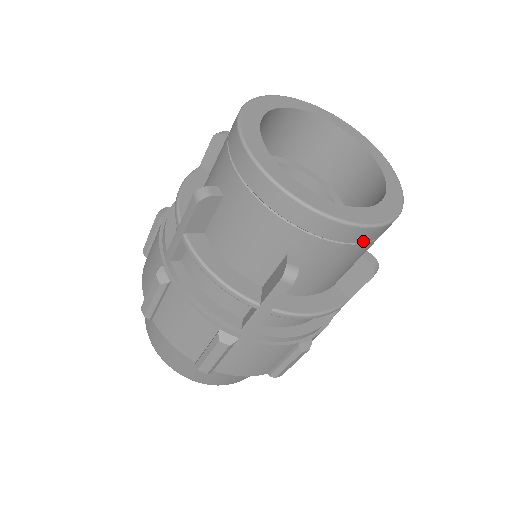
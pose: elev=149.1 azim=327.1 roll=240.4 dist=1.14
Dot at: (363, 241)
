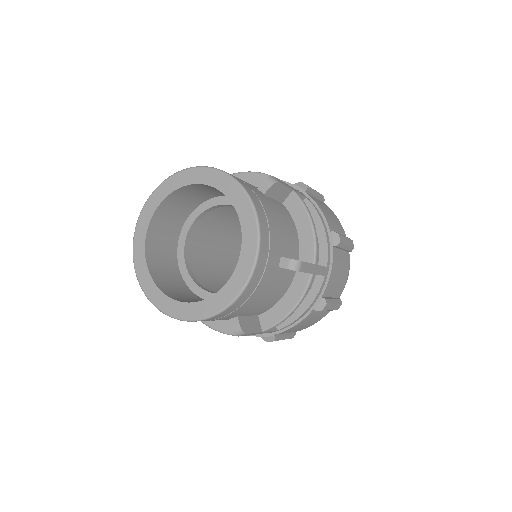
Dot at: (252, 292)
